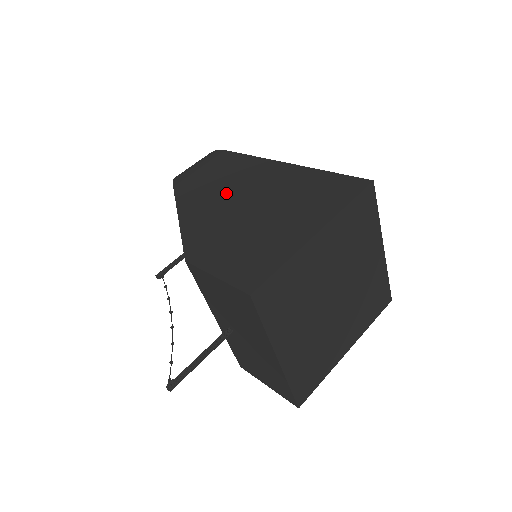
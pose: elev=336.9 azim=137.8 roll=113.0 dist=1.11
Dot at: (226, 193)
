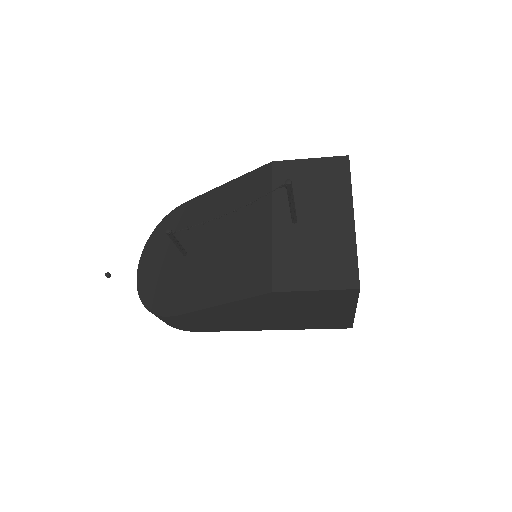
Dot at: occluded
